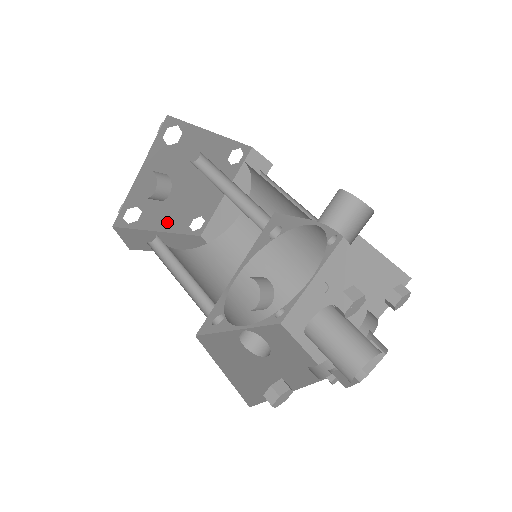
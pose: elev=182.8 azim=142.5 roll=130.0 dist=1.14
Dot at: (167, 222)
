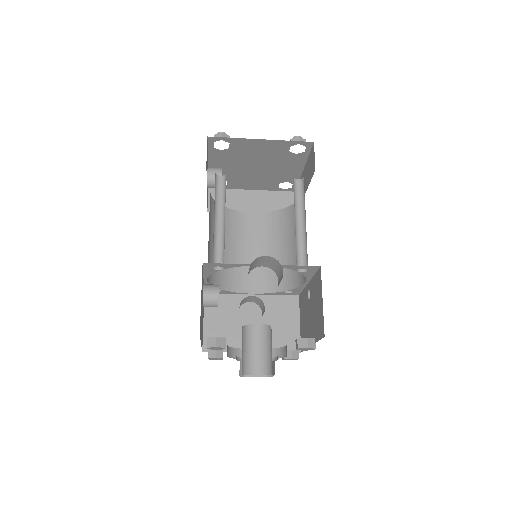
Dot at: (254, 185)
